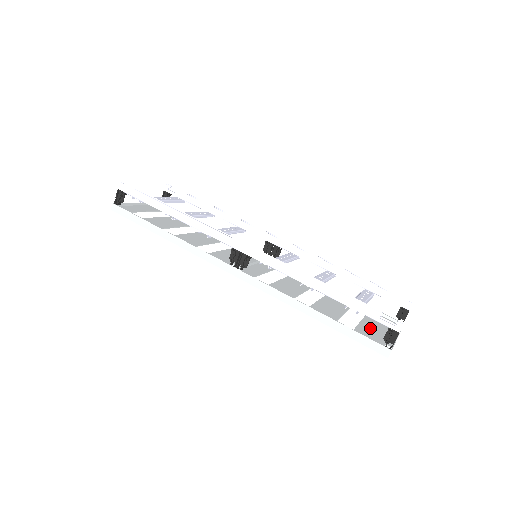
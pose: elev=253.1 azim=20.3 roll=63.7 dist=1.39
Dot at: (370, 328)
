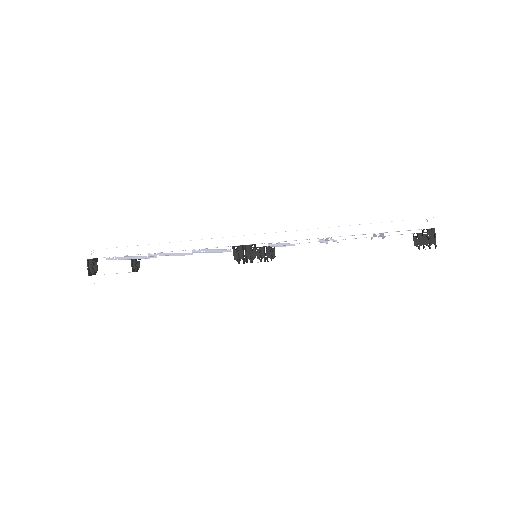
Dot at: occluded
